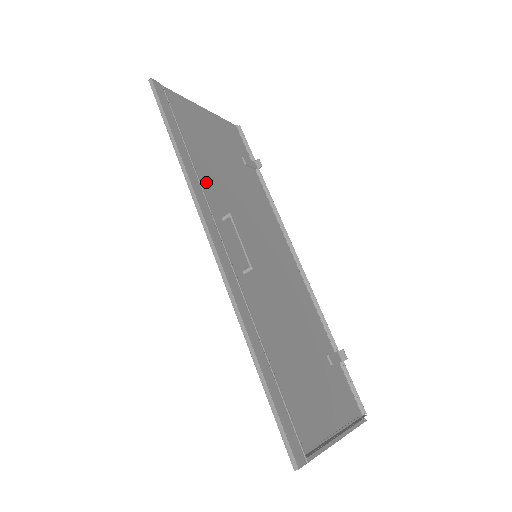
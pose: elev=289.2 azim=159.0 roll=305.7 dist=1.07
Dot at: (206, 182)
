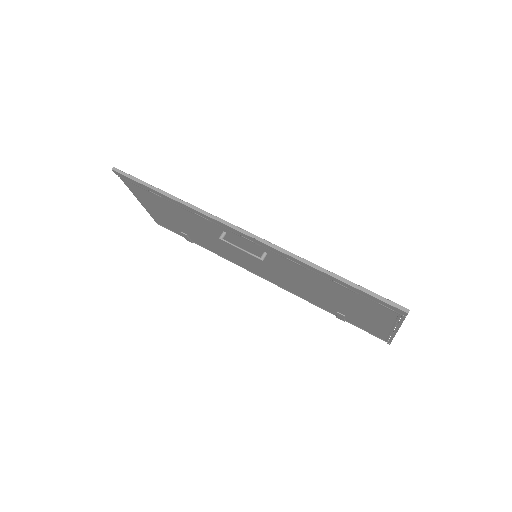
Dot at: (196, 216)
